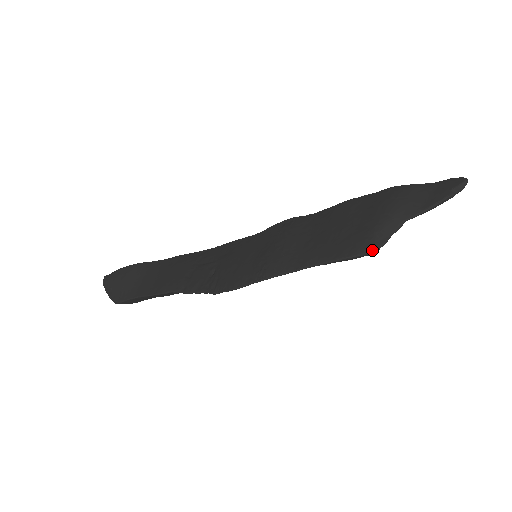
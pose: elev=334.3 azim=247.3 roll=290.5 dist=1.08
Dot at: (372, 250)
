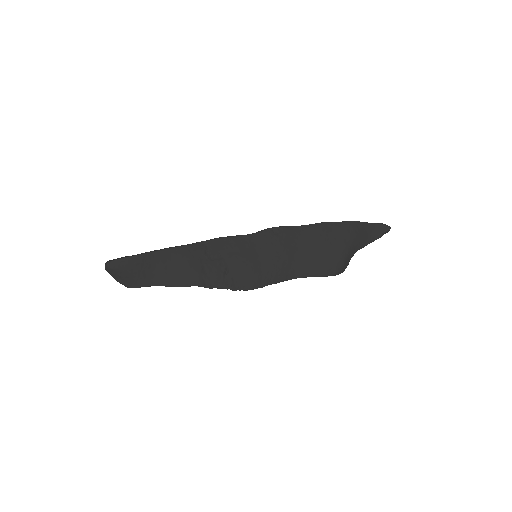
Dot at: (342, 272)
